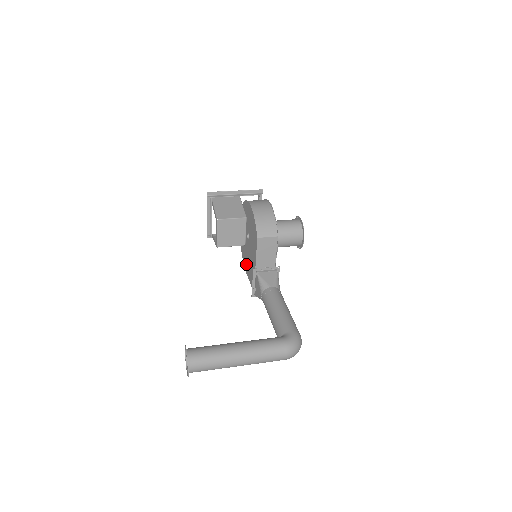
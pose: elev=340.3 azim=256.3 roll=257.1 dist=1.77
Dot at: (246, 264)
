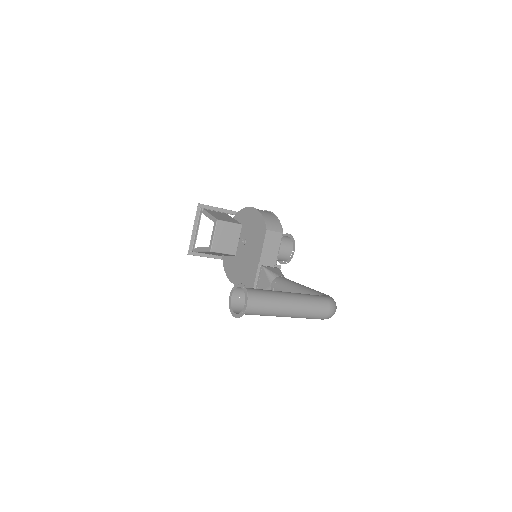
Dot at: (236, 274)
